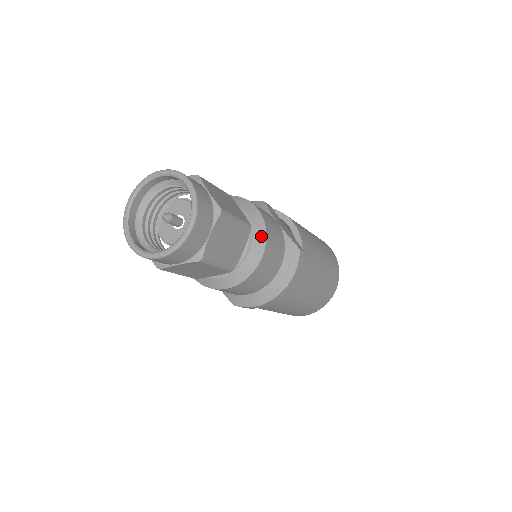
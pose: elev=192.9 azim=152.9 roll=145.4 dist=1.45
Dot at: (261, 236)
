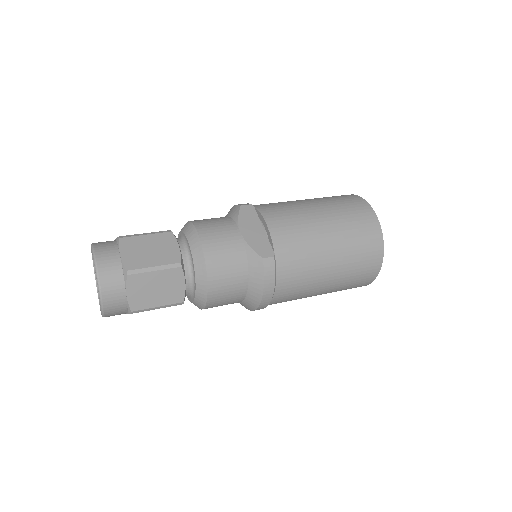
Dot at: (201, 266)
